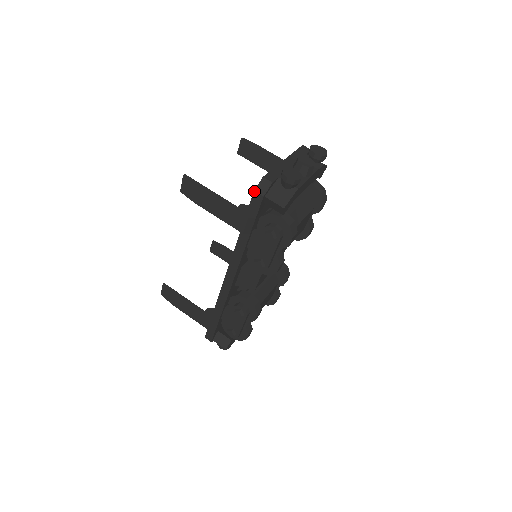
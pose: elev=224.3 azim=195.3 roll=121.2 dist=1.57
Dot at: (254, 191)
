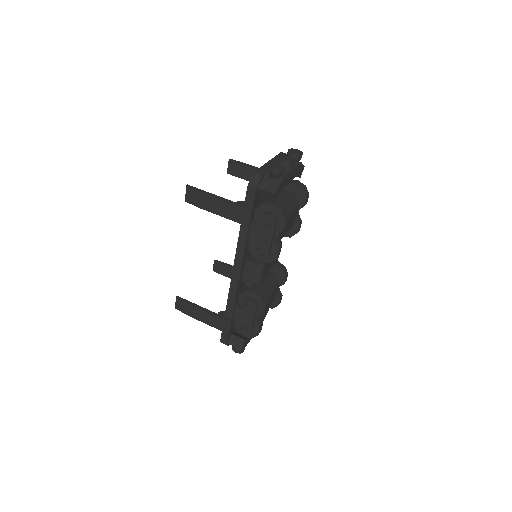
Dot at: (248, 184)
